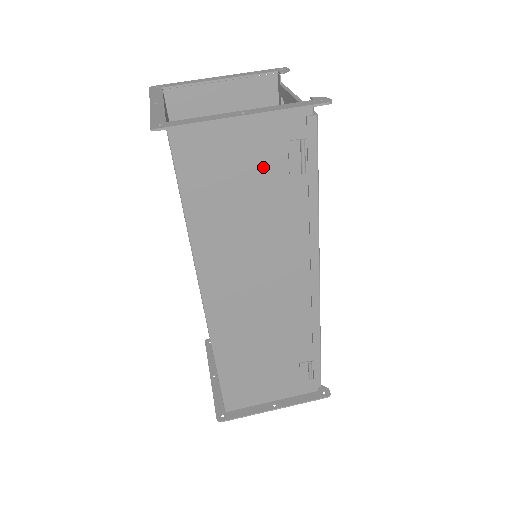
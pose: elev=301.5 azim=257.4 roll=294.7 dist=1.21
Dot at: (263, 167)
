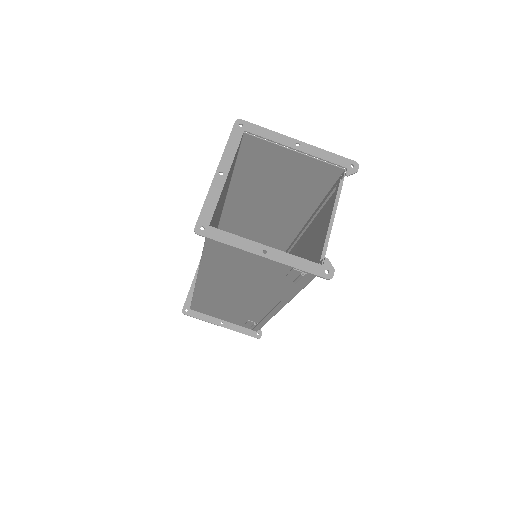
Dot at: (269, 267)
